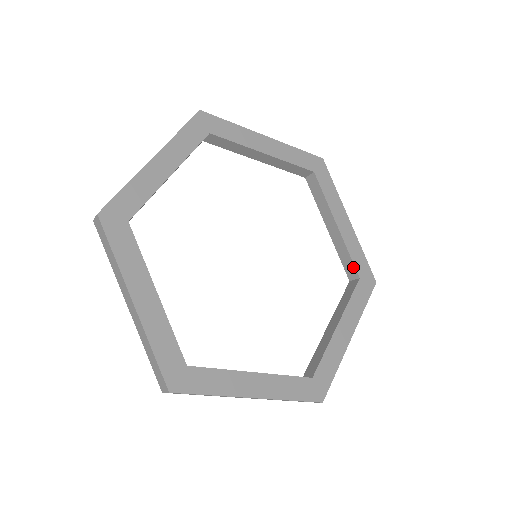
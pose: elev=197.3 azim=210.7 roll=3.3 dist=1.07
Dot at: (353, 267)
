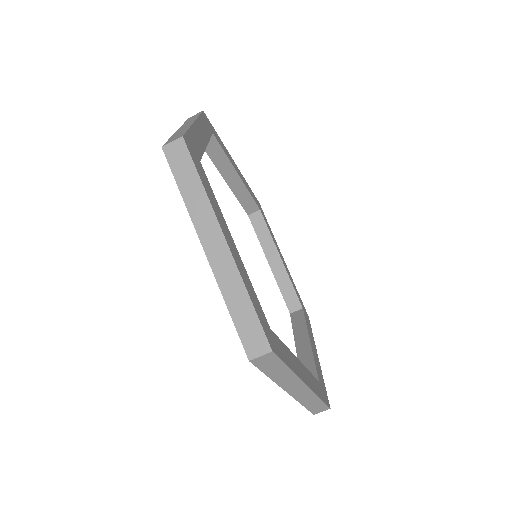
Dot at: (314, 372)
